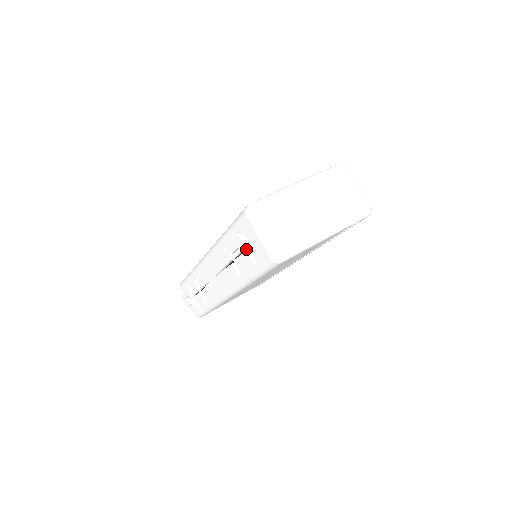
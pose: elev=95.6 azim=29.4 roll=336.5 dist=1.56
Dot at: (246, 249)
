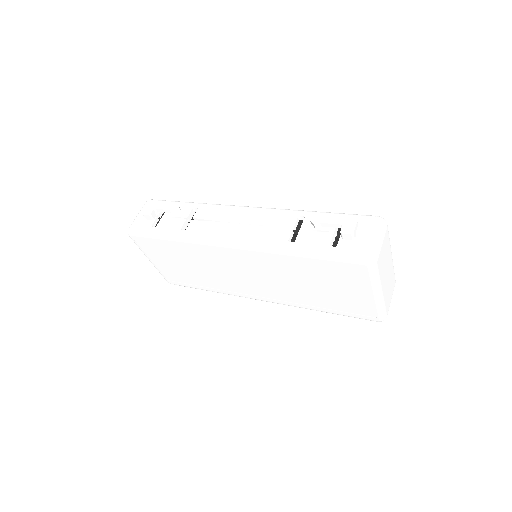
Dot at: (353, 231)
